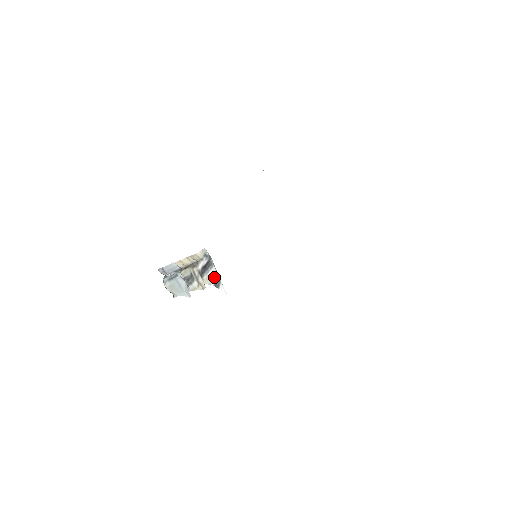
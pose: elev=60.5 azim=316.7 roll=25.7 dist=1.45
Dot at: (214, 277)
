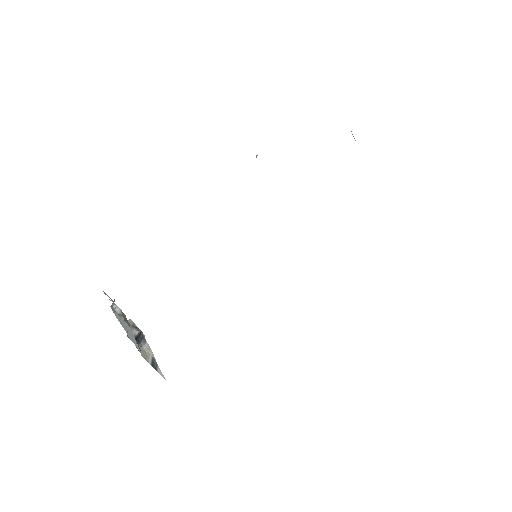
Dot at: (149, 355)
